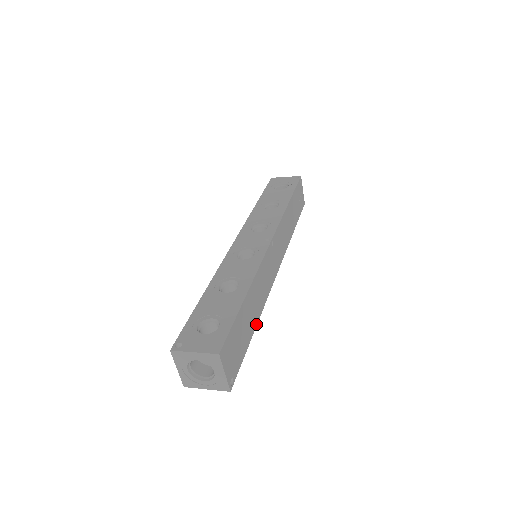
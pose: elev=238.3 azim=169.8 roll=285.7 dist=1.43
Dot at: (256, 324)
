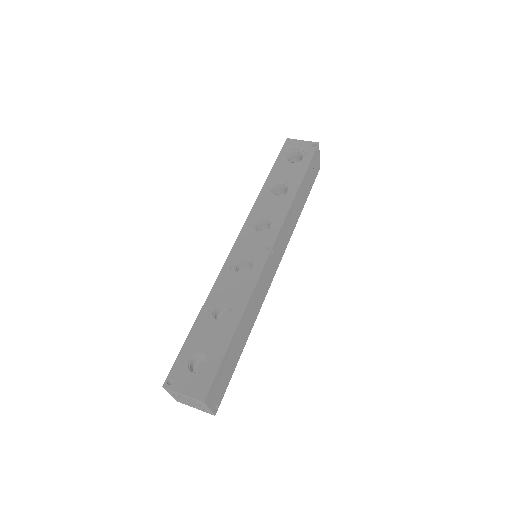
Dot at: occluded
